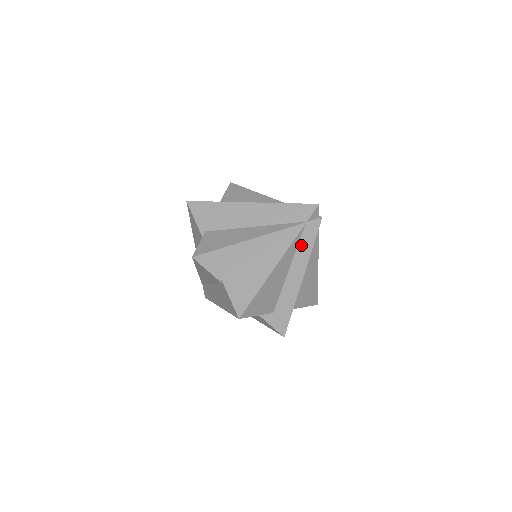
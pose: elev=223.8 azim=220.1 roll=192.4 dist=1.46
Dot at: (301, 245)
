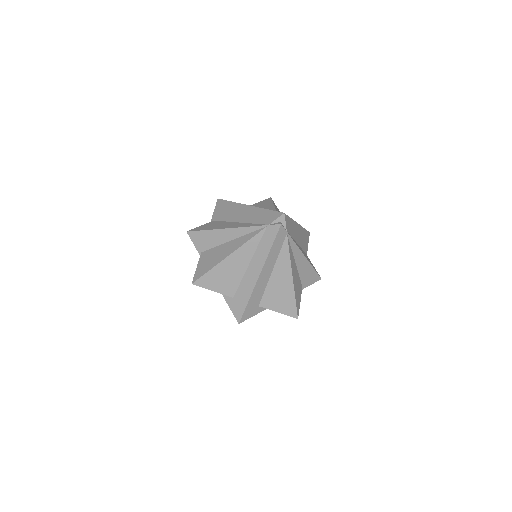
Dot at: (261, 244)
